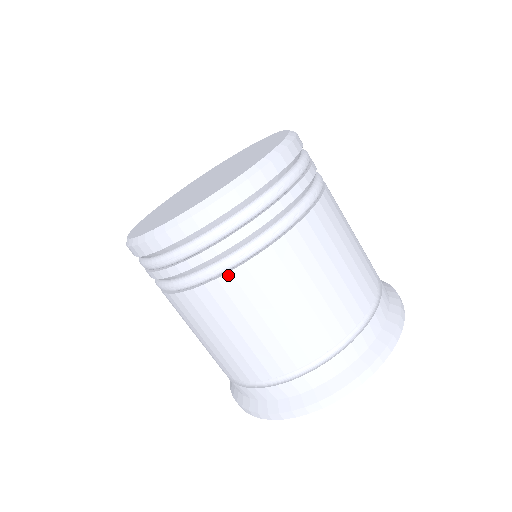
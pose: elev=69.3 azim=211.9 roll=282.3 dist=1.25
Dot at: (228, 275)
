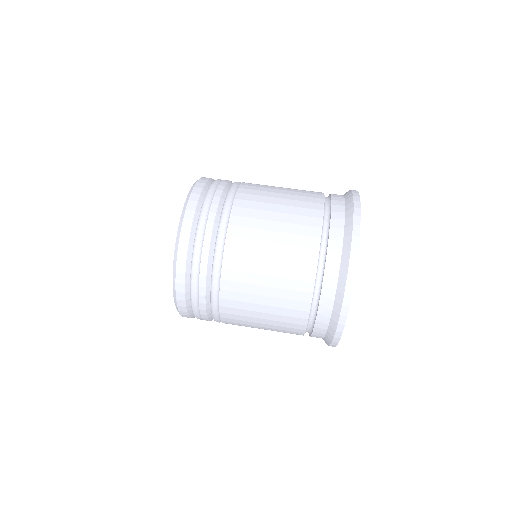
Dot at: (241, 185)
